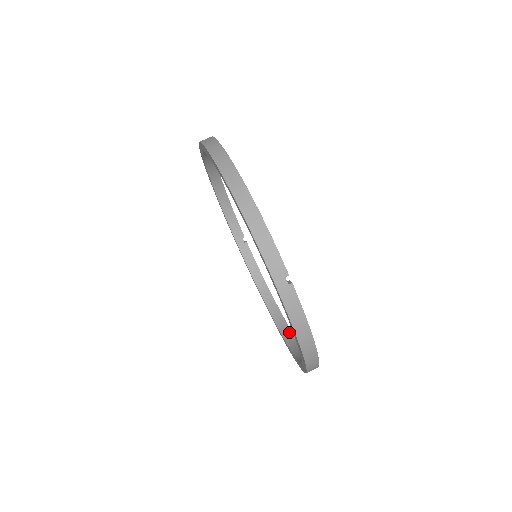
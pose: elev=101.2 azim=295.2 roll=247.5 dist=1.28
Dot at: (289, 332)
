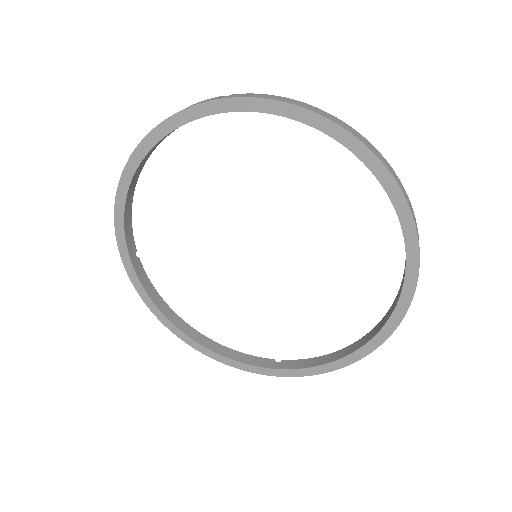
Dot at: (396, 298)
